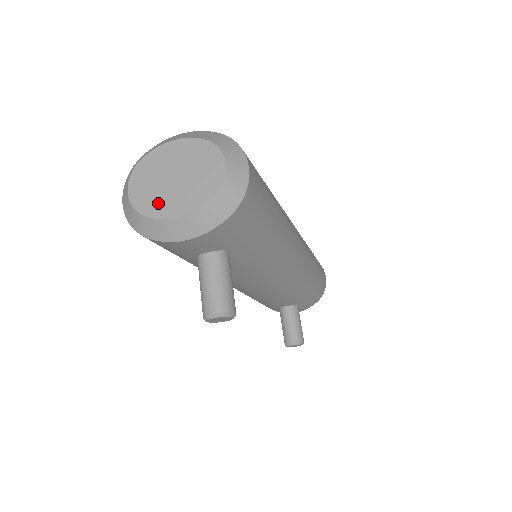
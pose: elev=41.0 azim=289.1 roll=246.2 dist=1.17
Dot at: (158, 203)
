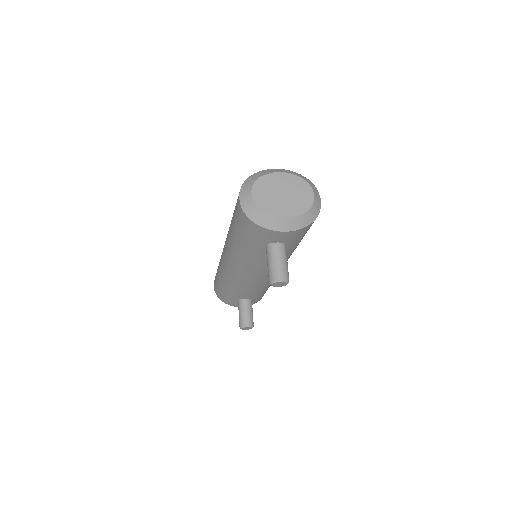
Dot at: (273, 206)
